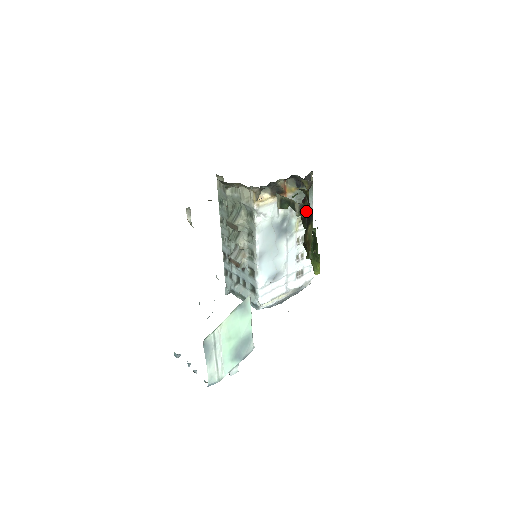
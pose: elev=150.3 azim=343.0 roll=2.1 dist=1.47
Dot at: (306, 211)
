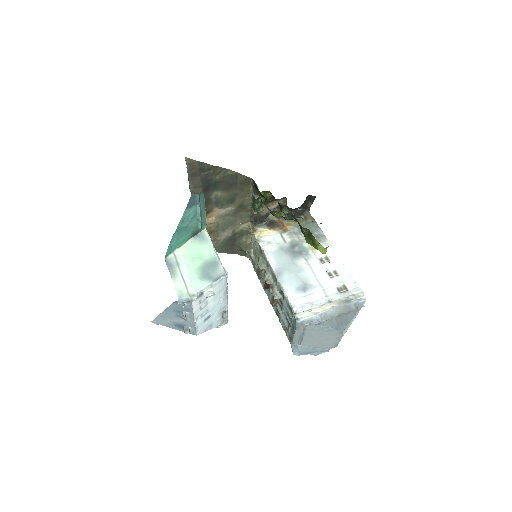
Dot at: (257, 189)
